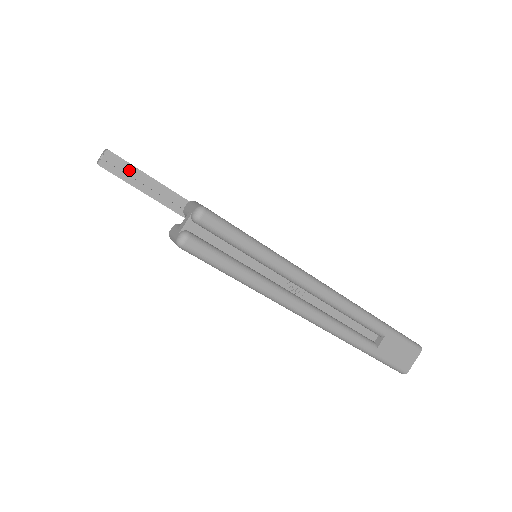
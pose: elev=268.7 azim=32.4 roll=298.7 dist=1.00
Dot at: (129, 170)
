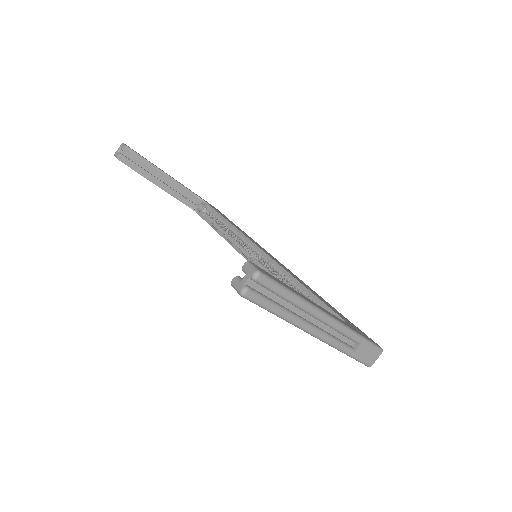
Dot at: (143, 164)
